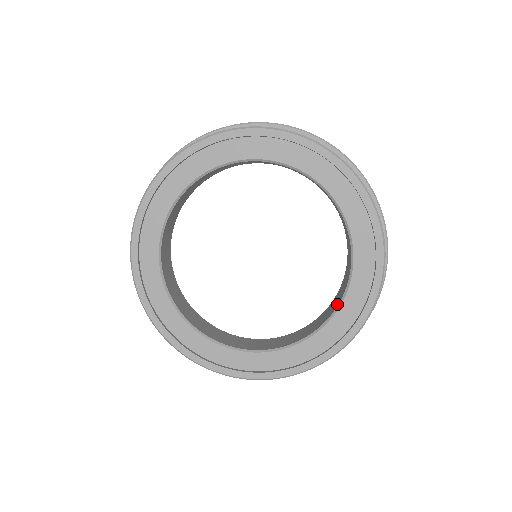
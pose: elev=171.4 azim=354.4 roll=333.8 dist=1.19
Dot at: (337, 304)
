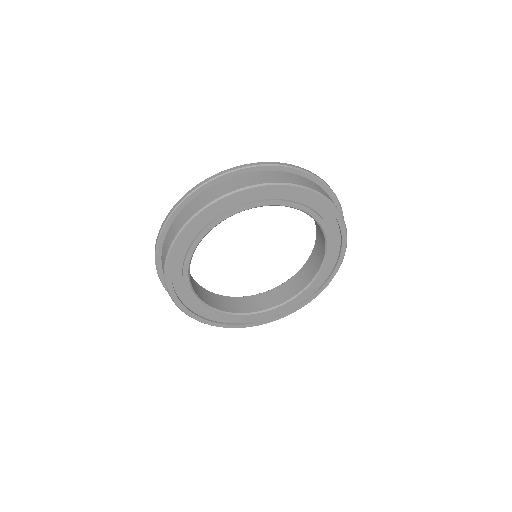
Dot at: (271, 306)
